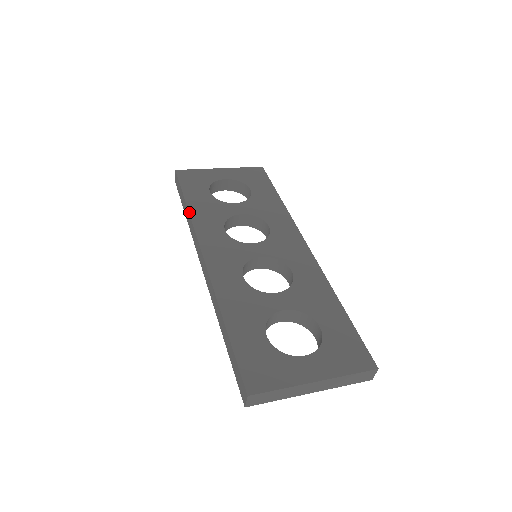
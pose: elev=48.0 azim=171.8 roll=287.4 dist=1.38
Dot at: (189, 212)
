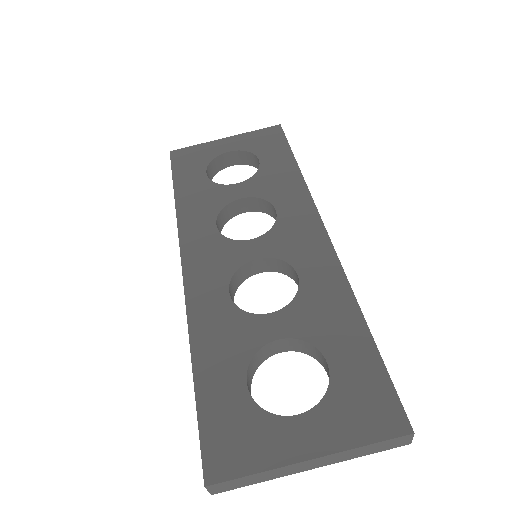
Dot at: (175, 207)
